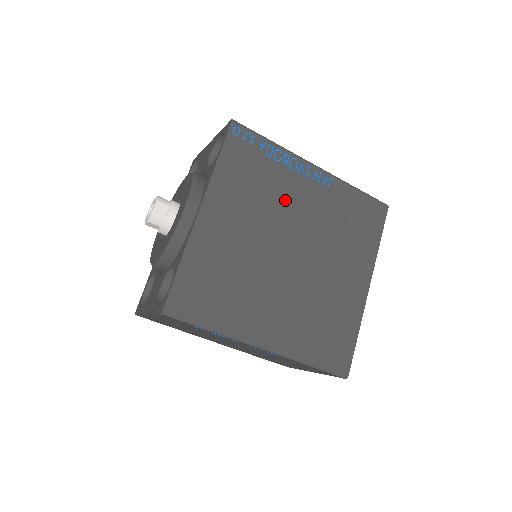
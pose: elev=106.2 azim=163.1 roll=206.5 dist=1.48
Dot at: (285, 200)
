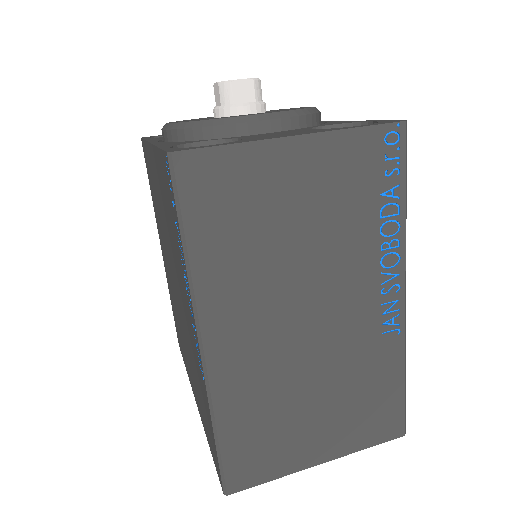
Dot at: occluded
